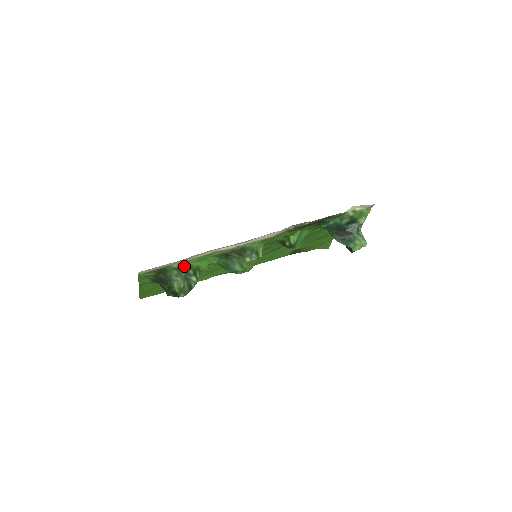
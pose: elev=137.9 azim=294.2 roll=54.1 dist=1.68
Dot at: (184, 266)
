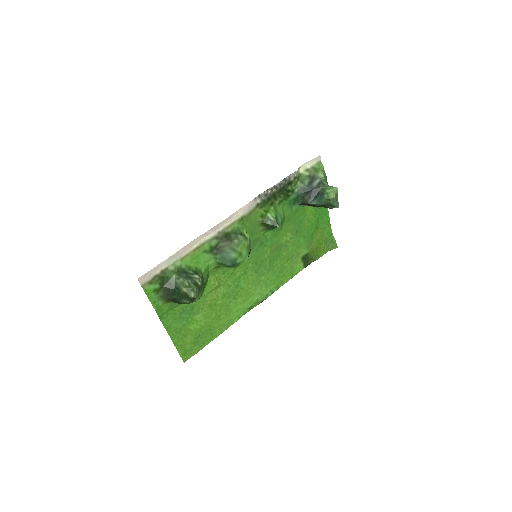
Dot at: (182, 268)
